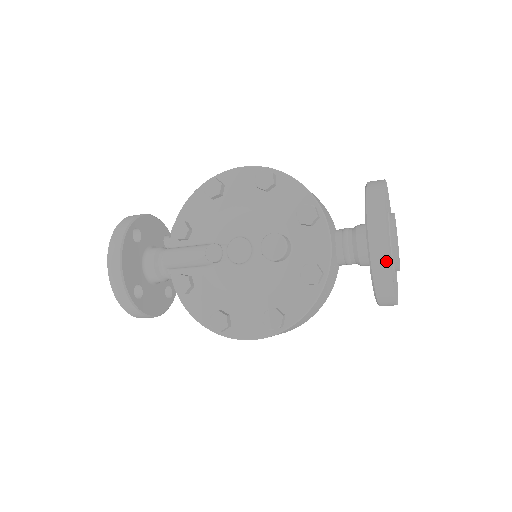
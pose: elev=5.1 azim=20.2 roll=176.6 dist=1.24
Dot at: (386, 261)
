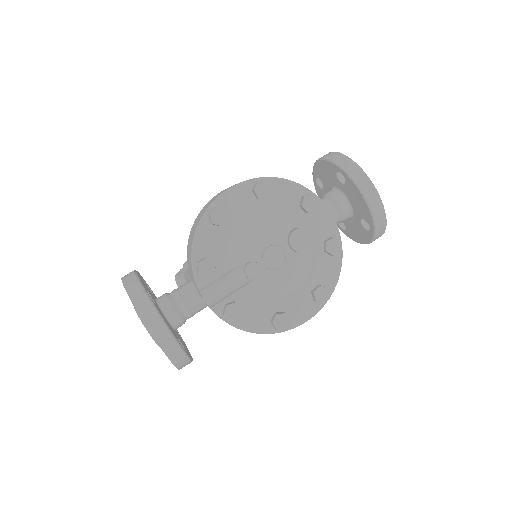
Dot at: (383, 211)
